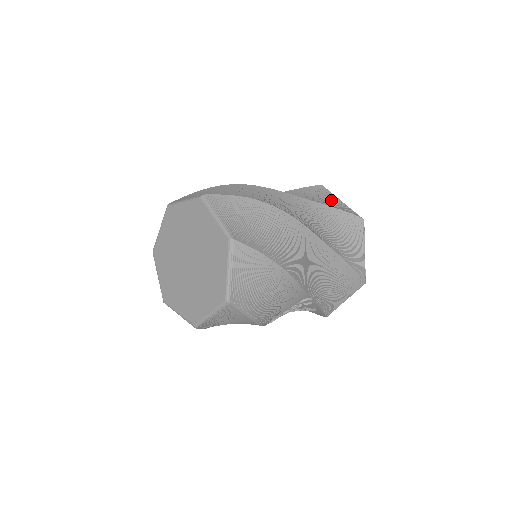
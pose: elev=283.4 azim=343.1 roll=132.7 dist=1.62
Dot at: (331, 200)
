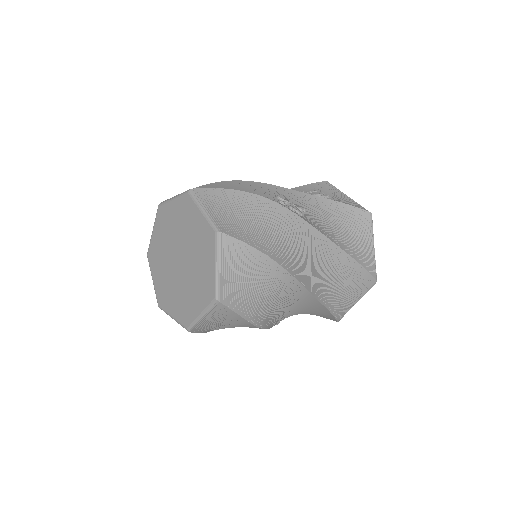
Dot at: (364, 242)
